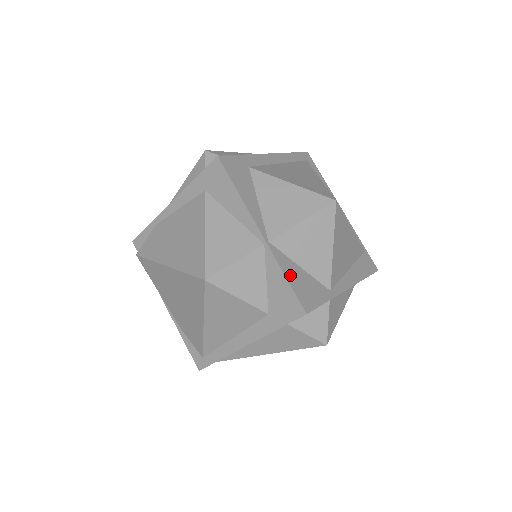
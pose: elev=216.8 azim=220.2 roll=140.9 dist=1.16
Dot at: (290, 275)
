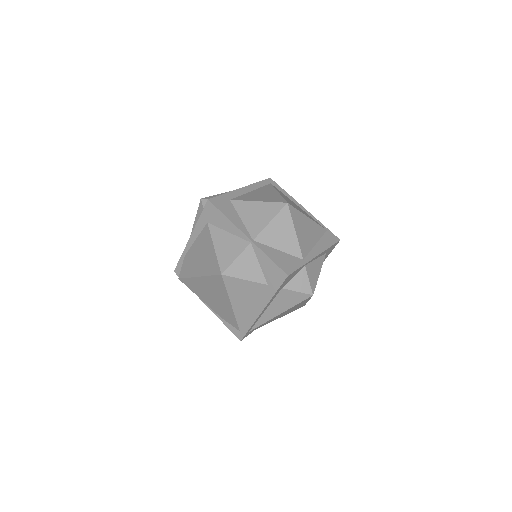
Dot at: (272, 256)
